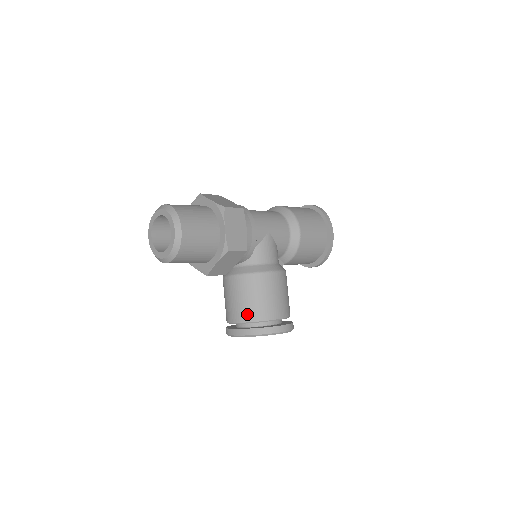
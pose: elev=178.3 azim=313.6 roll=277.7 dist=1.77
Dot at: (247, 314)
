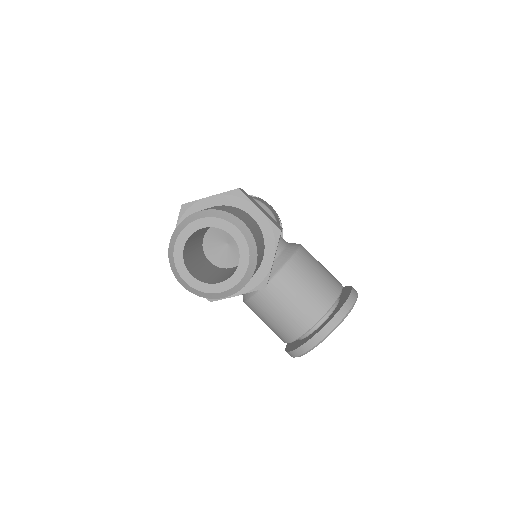
Dot at: (322, 302)
